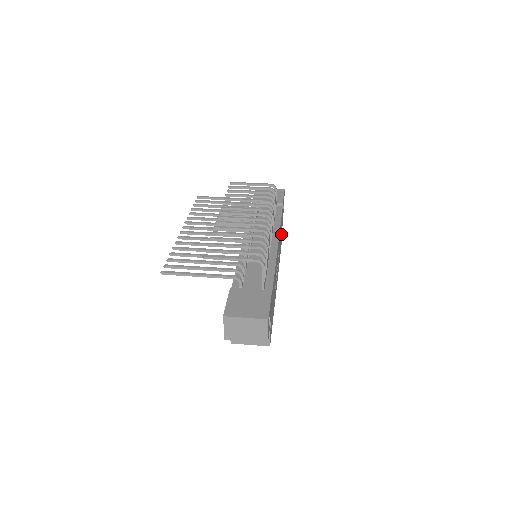
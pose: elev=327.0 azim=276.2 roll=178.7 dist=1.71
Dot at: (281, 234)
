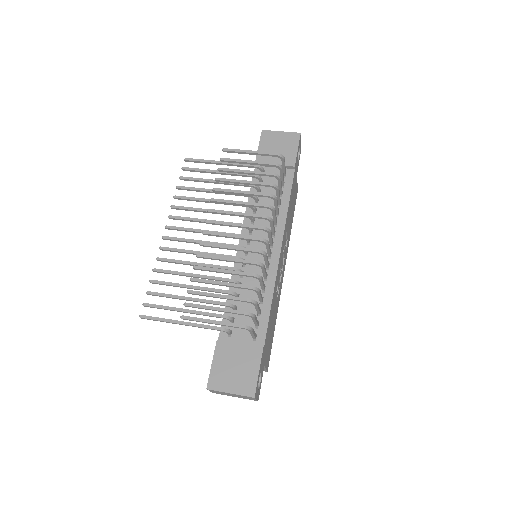
Dot at: (294, 197)
